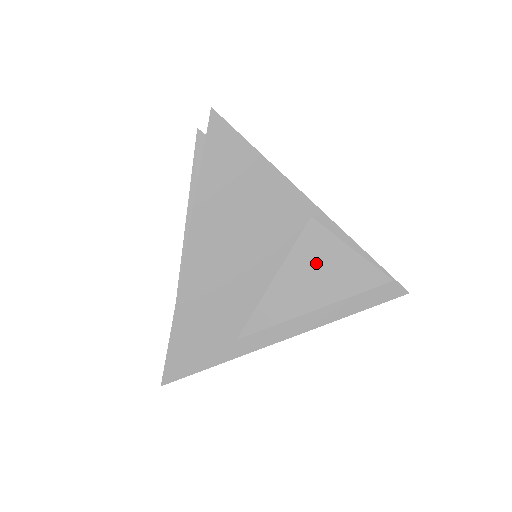
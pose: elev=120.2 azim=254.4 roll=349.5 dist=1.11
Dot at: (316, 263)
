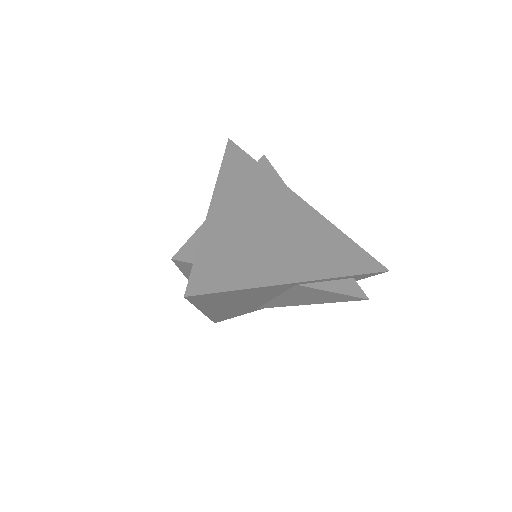
Dot at: (306, 295)
